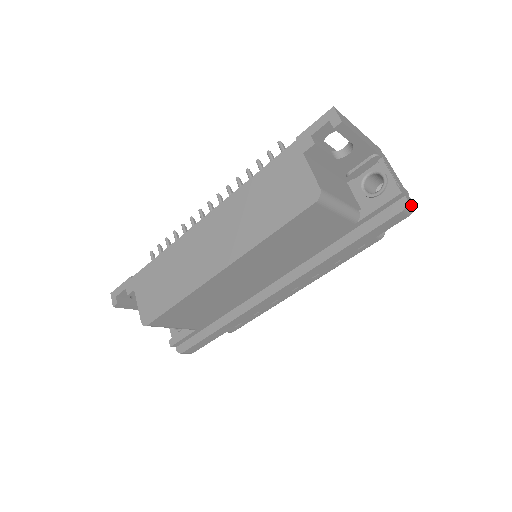
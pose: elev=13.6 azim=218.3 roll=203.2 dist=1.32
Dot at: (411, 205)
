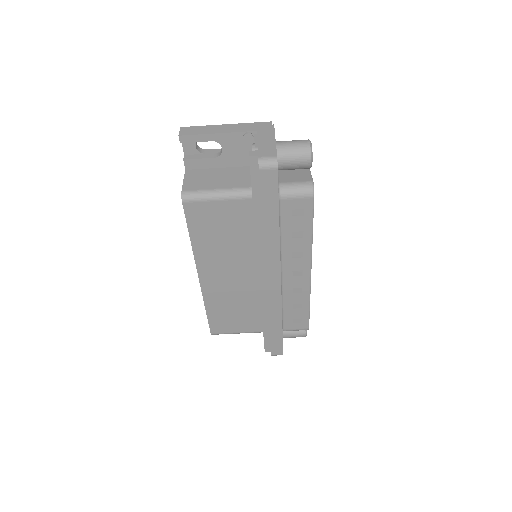
Dot at: (269, 160)
